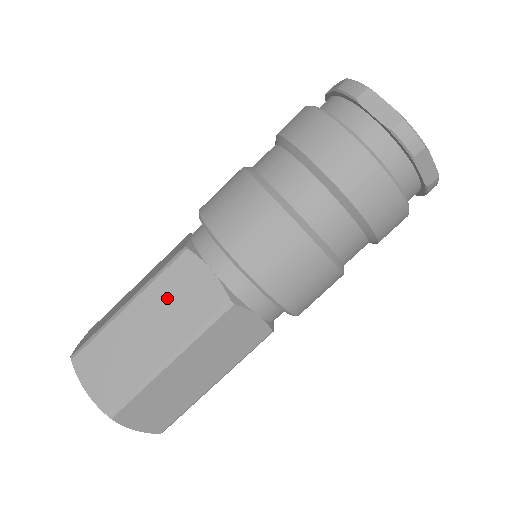
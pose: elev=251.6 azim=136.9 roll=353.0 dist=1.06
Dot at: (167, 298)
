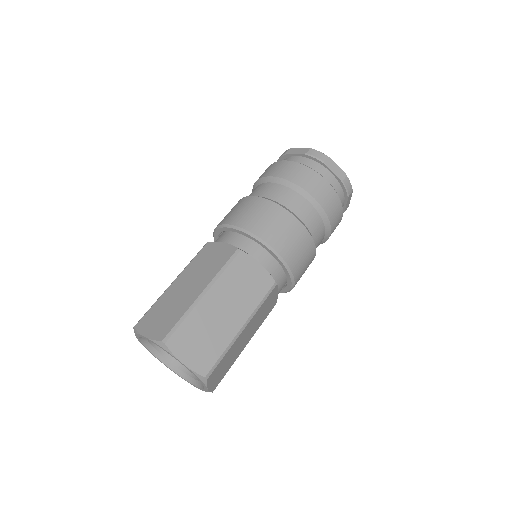
Dot at: (234, 285)
